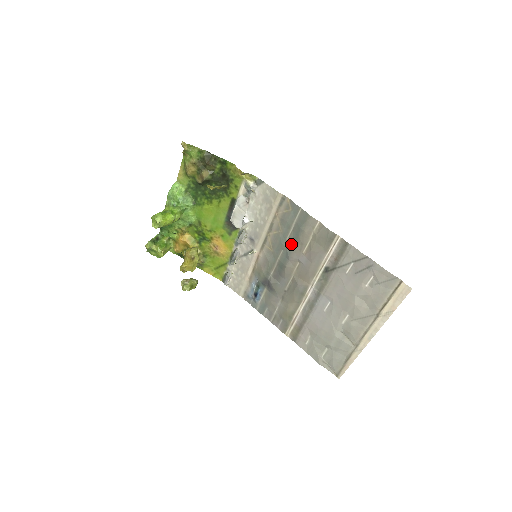
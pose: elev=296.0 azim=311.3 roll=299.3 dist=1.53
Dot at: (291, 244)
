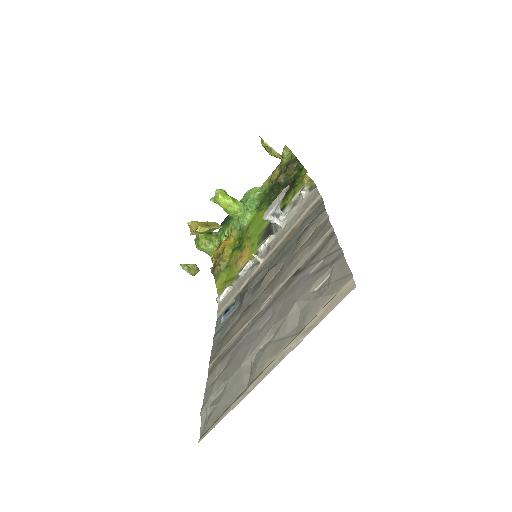
Dot at: (291, 247)
